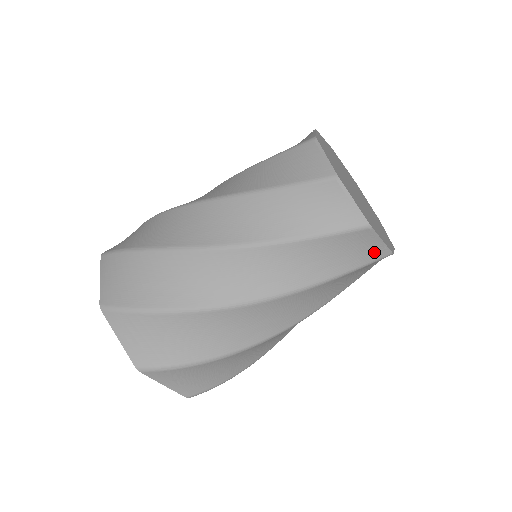
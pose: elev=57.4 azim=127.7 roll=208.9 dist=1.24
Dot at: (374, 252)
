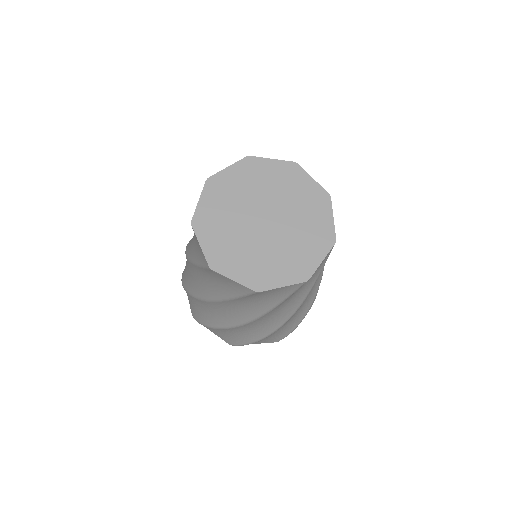
Dot at: (288, 289)
